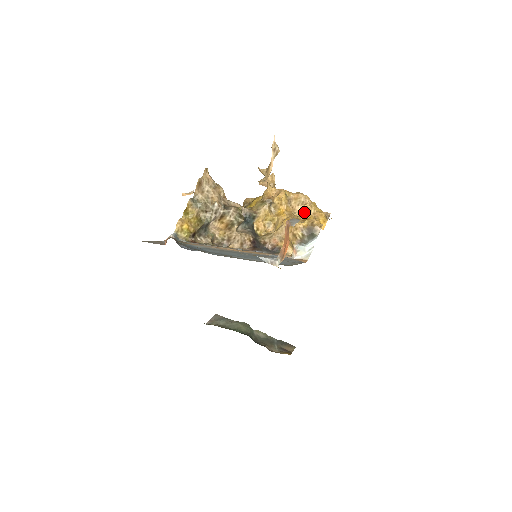
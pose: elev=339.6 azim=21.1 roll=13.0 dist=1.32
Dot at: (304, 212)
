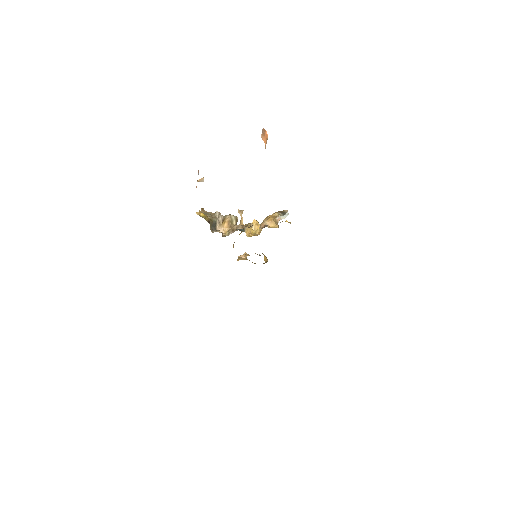
Dot at: occluded
